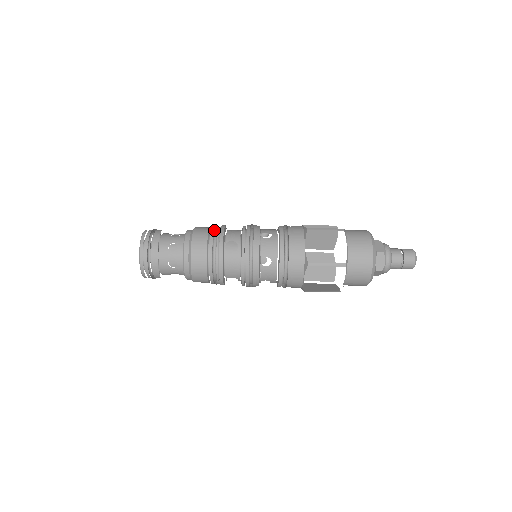
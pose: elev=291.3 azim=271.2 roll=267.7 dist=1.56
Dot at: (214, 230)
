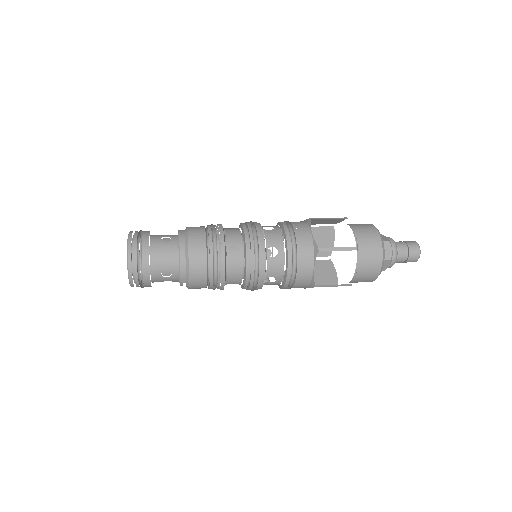
Dot at: occluded
